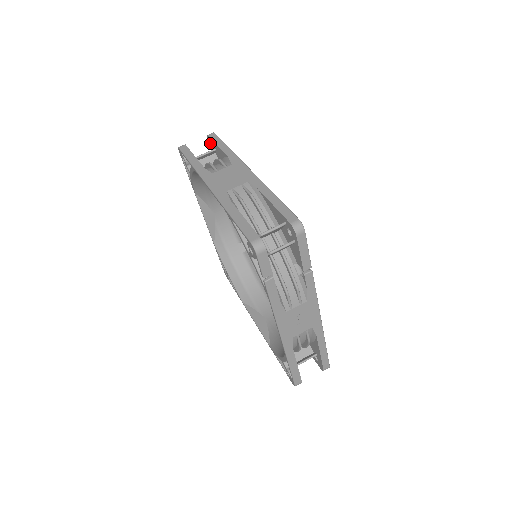
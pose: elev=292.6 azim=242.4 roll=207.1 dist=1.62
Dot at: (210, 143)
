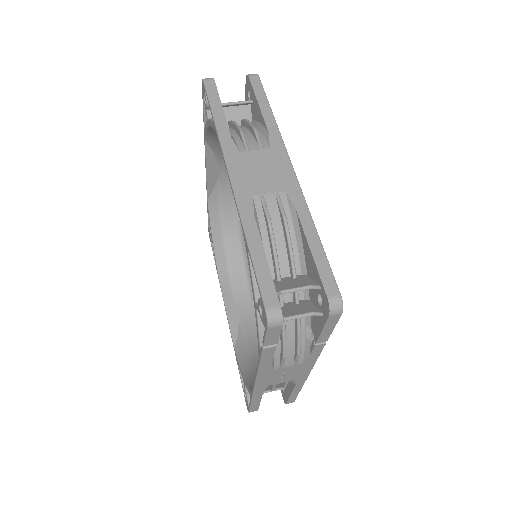
Dot at: (248, 87)
